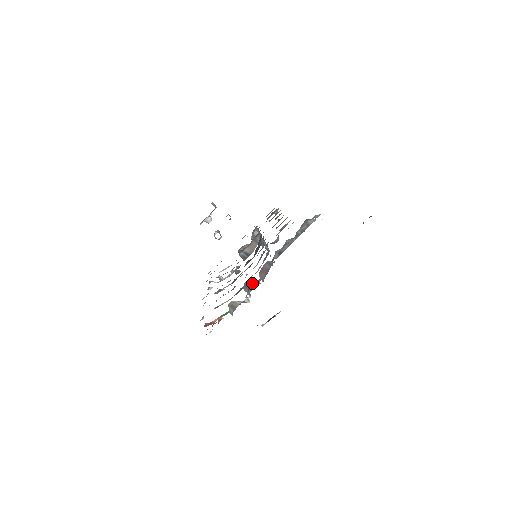
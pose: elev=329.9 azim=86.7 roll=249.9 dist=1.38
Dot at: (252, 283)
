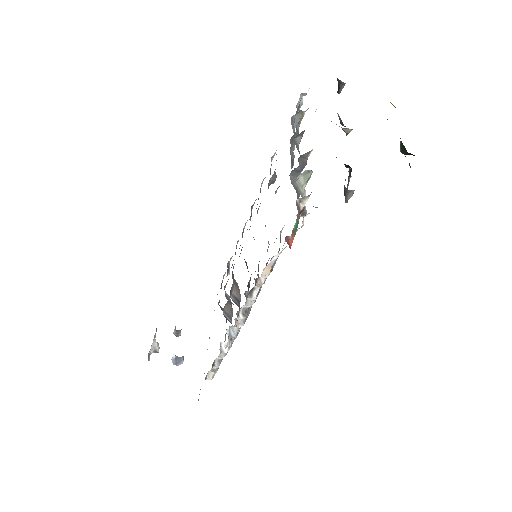
Dot at: occluded
